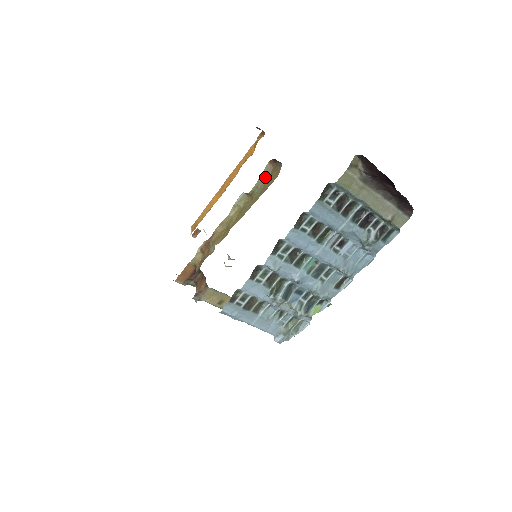
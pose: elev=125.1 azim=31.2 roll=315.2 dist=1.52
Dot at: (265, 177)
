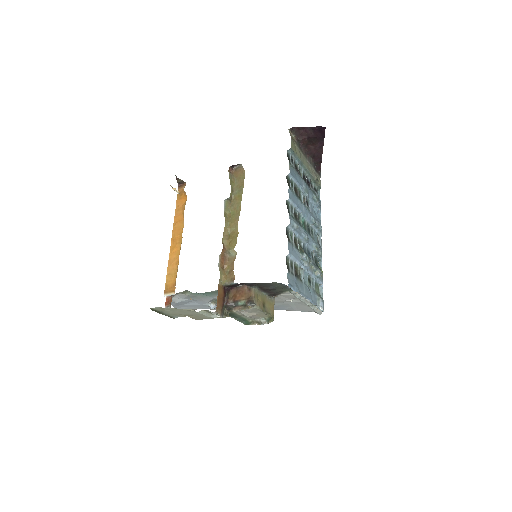
Dot at: (233, 181)
